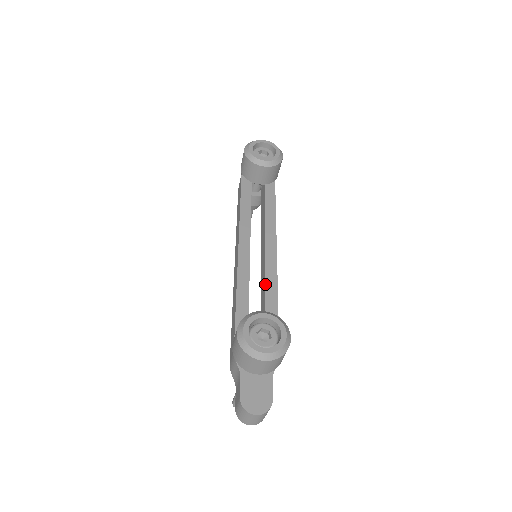
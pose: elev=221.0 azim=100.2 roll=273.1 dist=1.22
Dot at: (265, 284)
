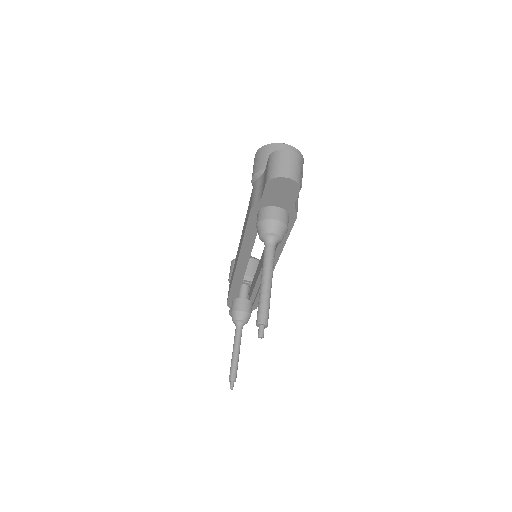
Dot at: occluded
